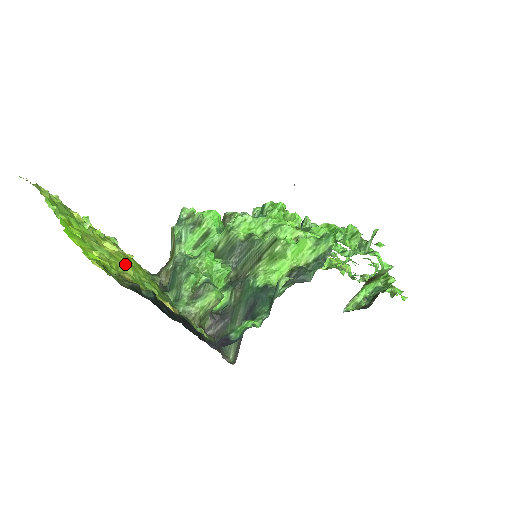
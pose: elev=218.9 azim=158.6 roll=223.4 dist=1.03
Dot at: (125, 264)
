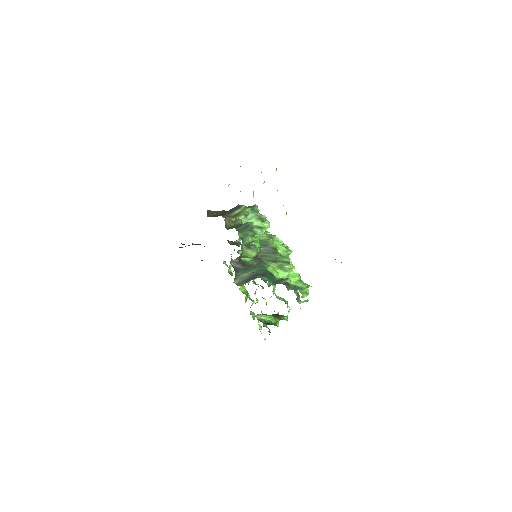
Dot at: occluded
